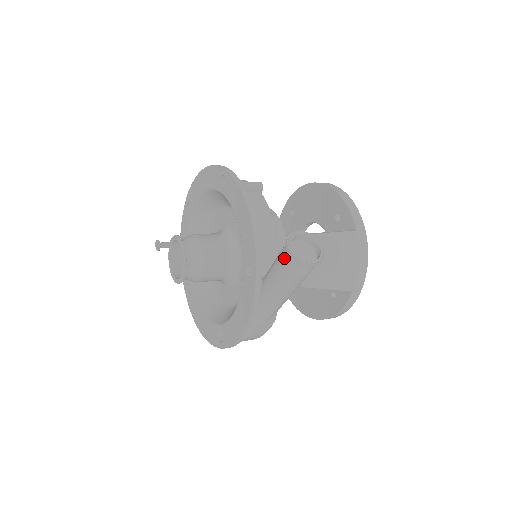
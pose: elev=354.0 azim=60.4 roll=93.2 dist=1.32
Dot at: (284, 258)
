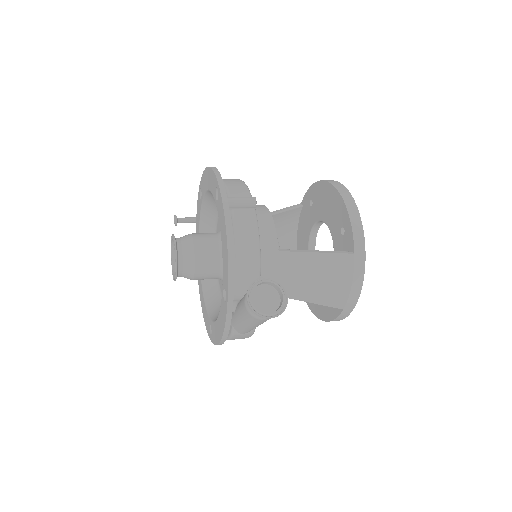
Dot at: (246, 302)
